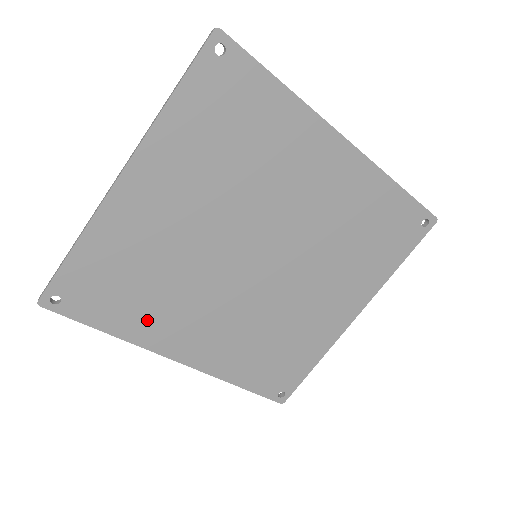
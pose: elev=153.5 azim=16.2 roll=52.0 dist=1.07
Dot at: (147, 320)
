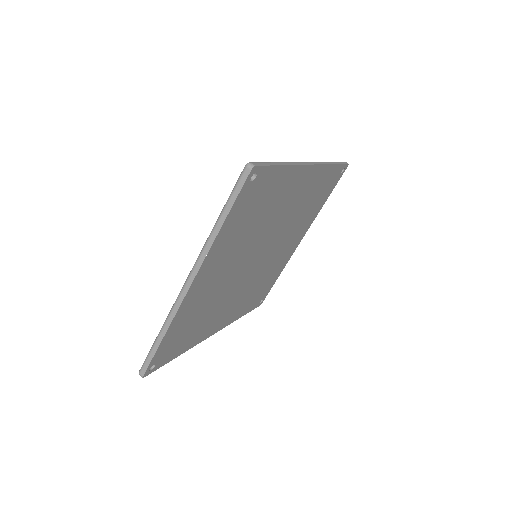
Dot at: (200, 332)
